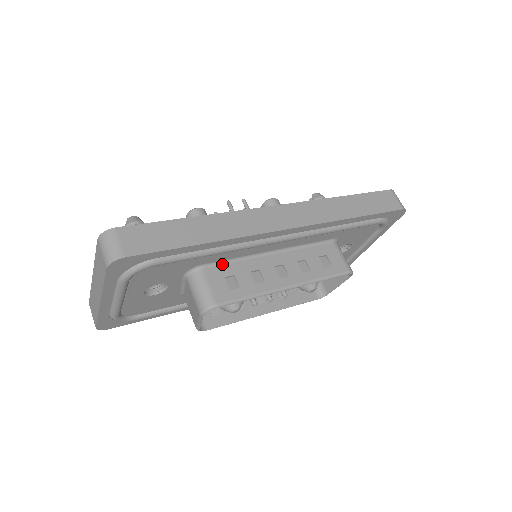
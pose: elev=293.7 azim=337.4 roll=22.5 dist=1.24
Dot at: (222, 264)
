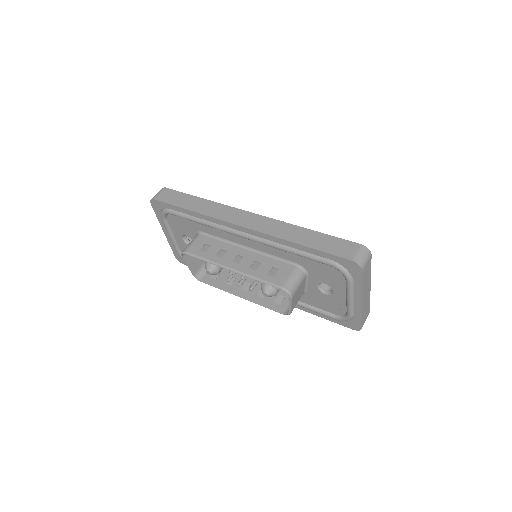
Dot at: (212, 237)
